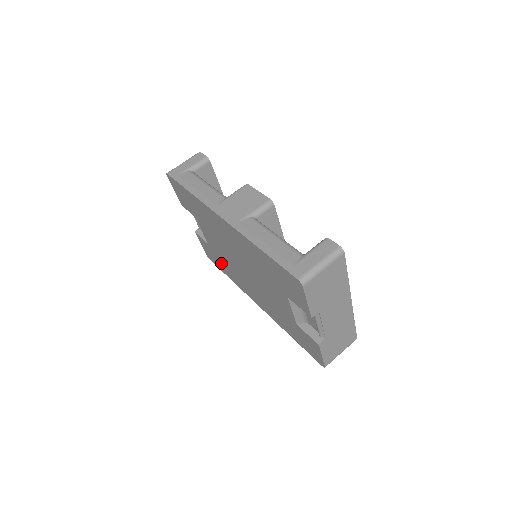
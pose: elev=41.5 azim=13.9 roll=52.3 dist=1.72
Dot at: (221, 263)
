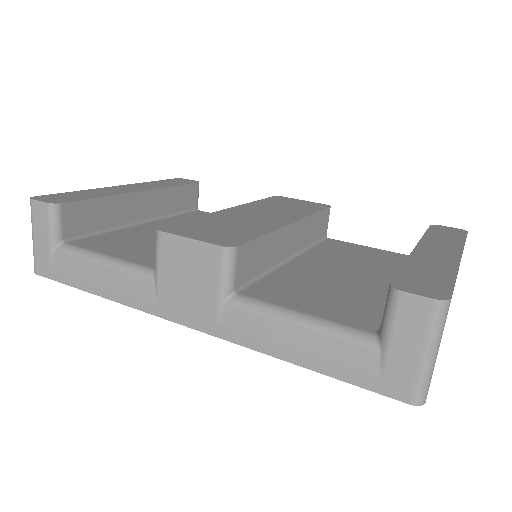
Dot at: occluded
